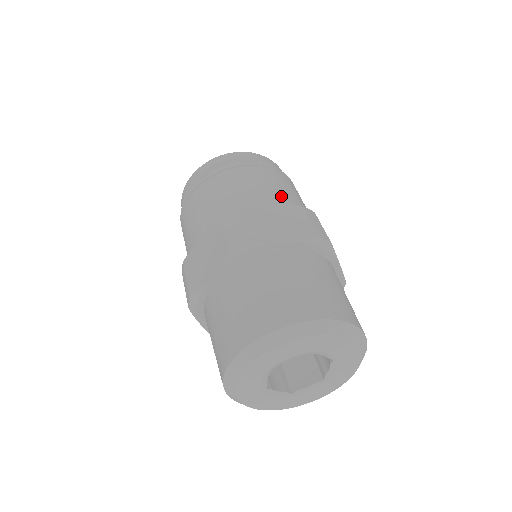
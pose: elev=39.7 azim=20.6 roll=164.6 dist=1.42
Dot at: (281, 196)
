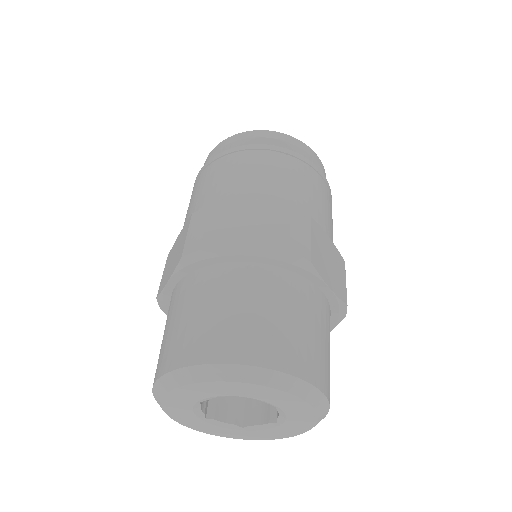
Dot at: (276, 192)
